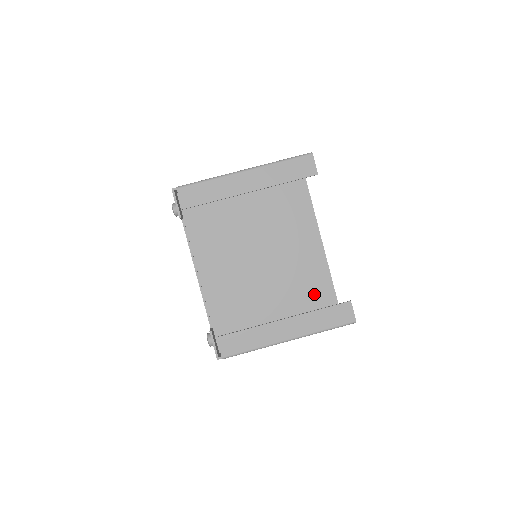
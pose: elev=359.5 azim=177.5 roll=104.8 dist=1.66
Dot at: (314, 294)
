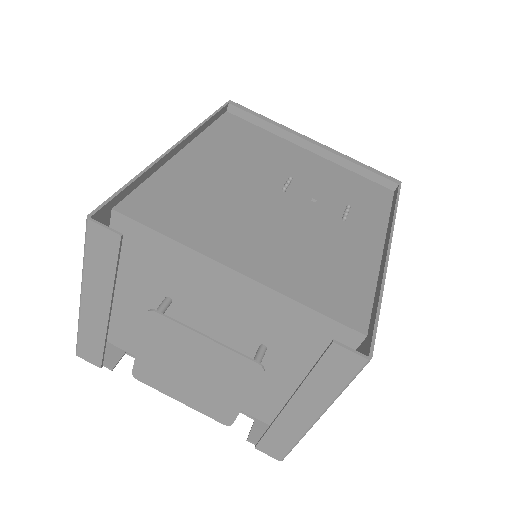
Dot at: (301, 333)
